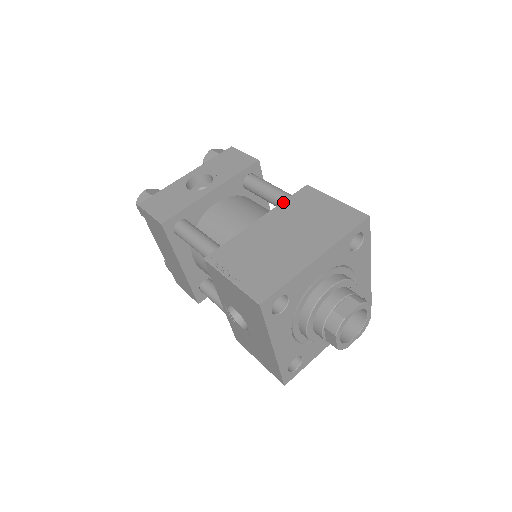
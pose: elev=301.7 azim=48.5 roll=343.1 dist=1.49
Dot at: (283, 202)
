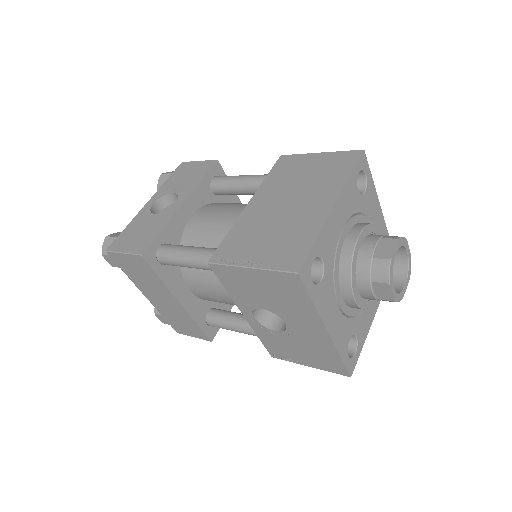
Dot at: (265, 179)
